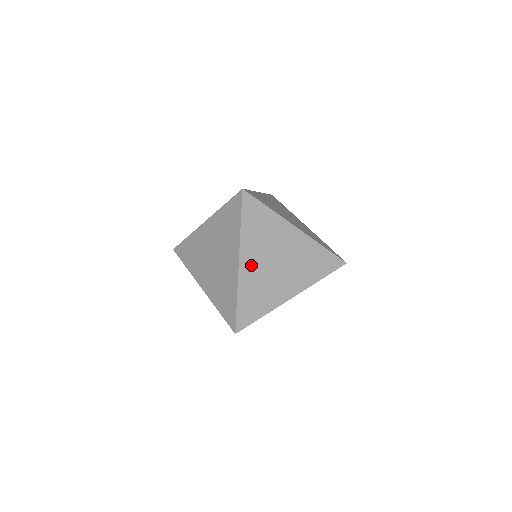
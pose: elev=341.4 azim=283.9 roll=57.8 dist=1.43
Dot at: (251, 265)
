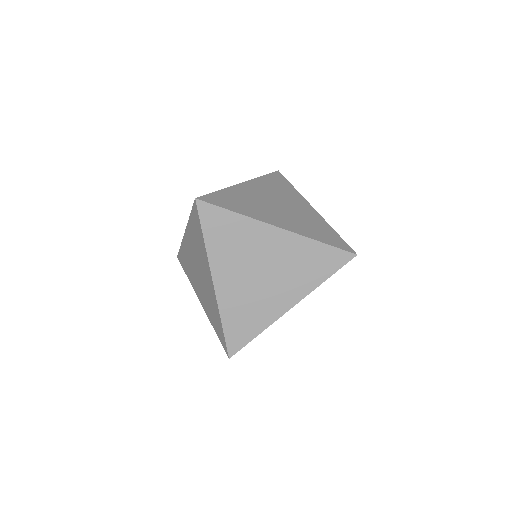
Dot at: (252, 190)
